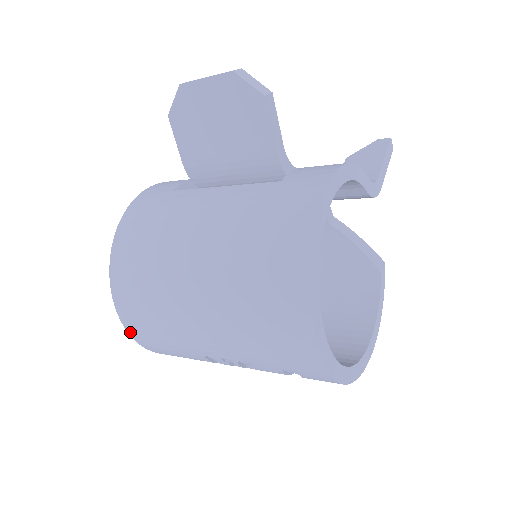
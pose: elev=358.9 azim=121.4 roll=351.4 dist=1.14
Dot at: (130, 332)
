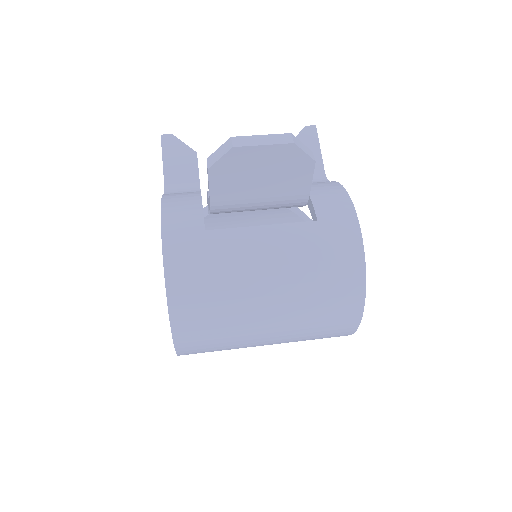
Dot at: (180, 353)
